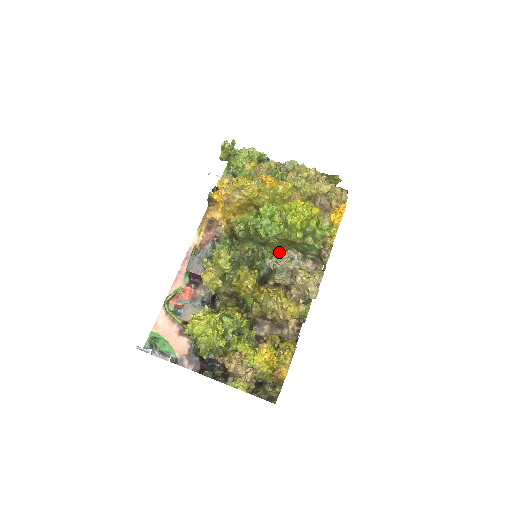
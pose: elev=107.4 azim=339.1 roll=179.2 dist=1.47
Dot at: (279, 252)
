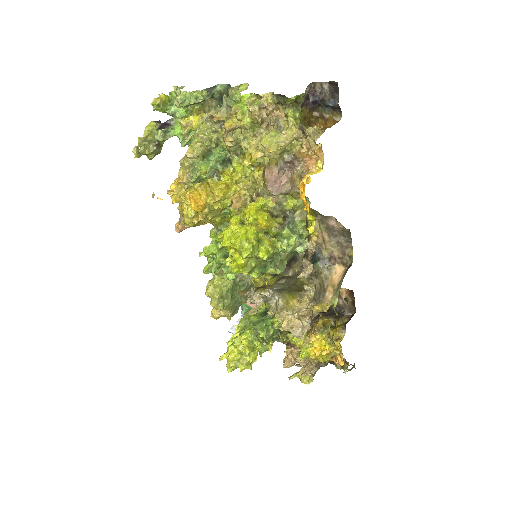
Dot at: (250, 290)
